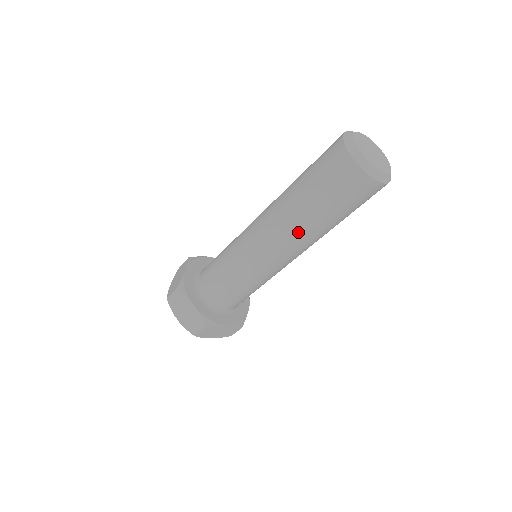
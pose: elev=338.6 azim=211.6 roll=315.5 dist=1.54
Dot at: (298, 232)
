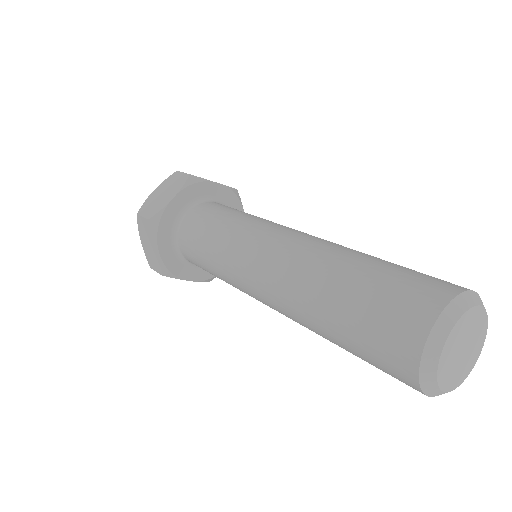
Dot at: (300, 322)
